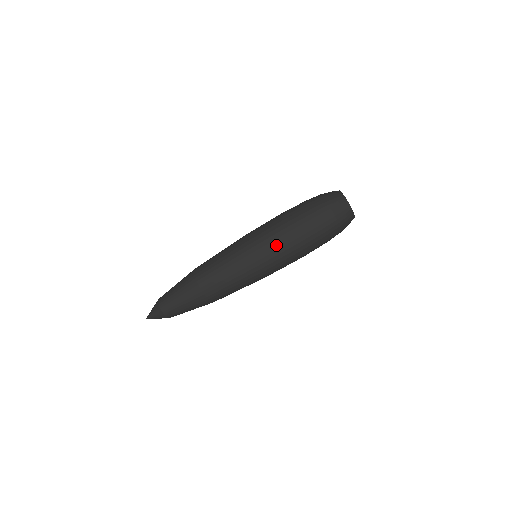
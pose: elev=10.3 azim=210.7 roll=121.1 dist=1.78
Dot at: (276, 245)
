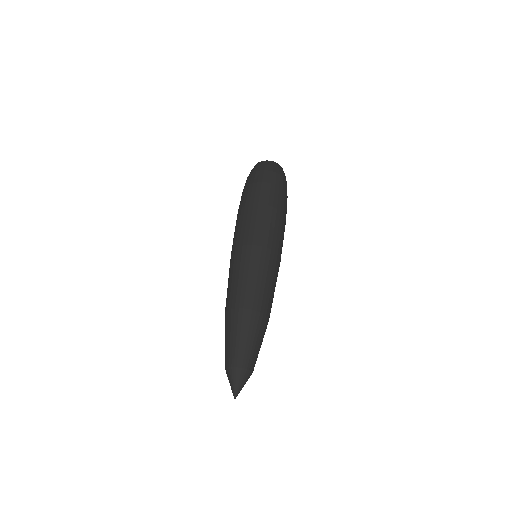
Dot at: (275, 225)
